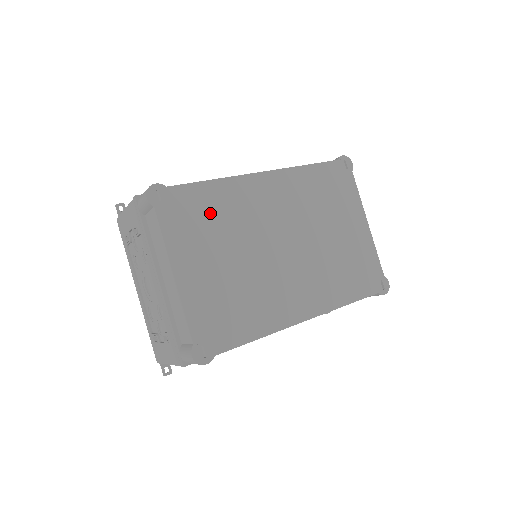
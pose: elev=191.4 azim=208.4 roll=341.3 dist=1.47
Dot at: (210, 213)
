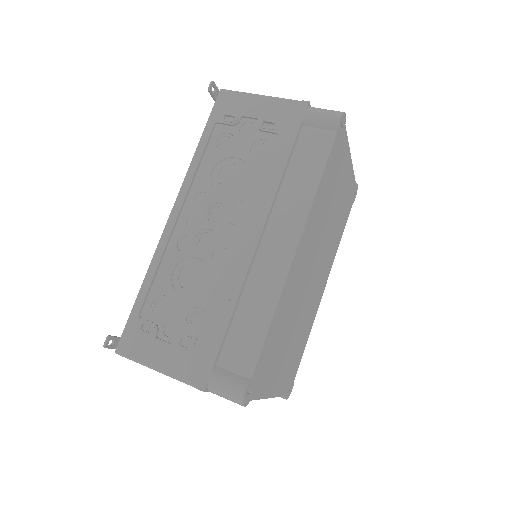
Dot at: (277, 339)
